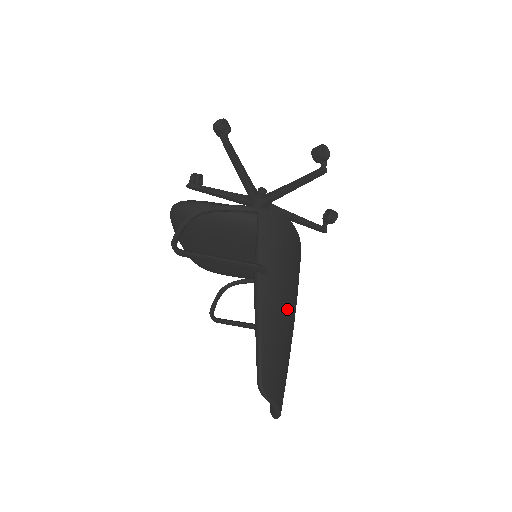
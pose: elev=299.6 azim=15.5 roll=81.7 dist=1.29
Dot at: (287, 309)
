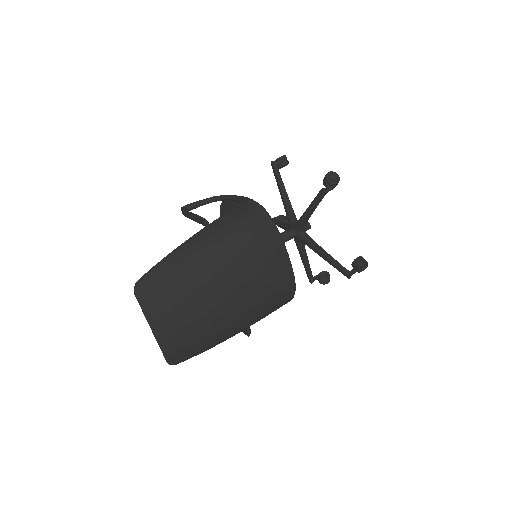
Dot at: (213, 266)
